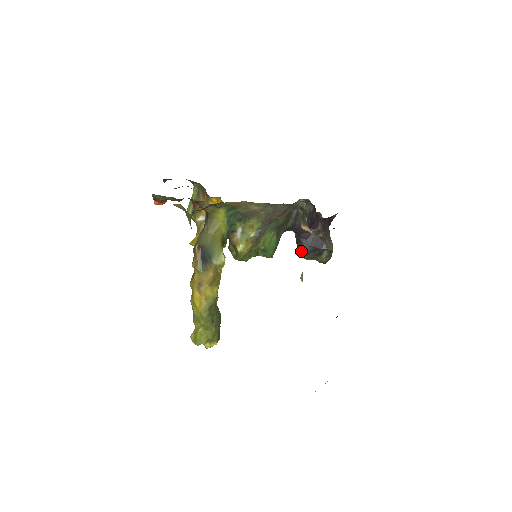
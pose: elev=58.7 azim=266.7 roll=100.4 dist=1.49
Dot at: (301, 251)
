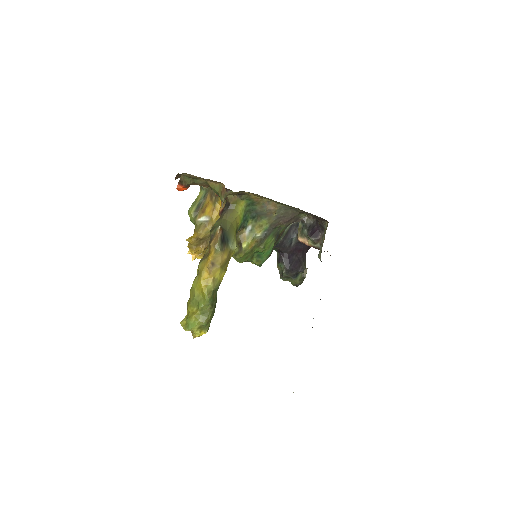
Dot at: (280, 270)
